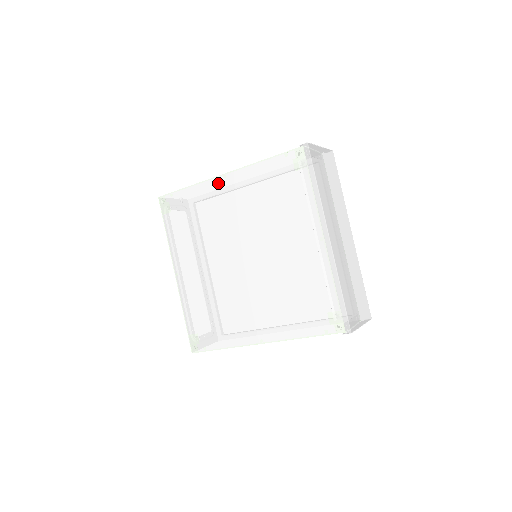
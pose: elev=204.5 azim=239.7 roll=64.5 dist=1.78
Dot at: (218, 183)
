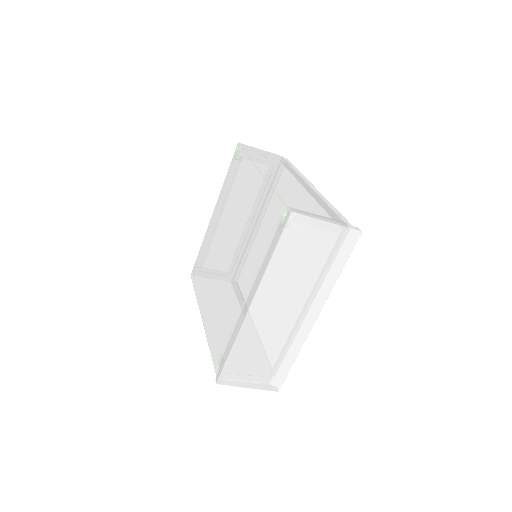
Dot at: (254, 174)
